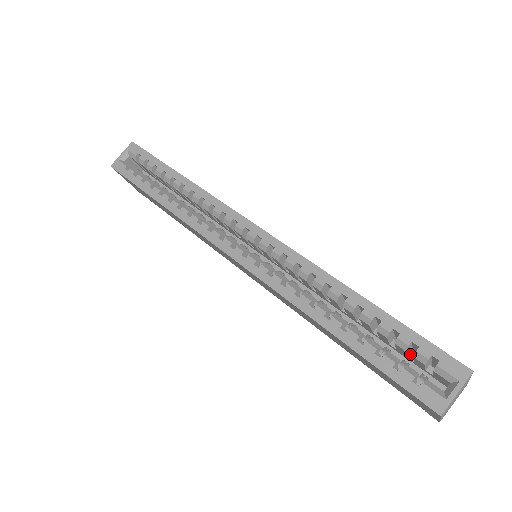
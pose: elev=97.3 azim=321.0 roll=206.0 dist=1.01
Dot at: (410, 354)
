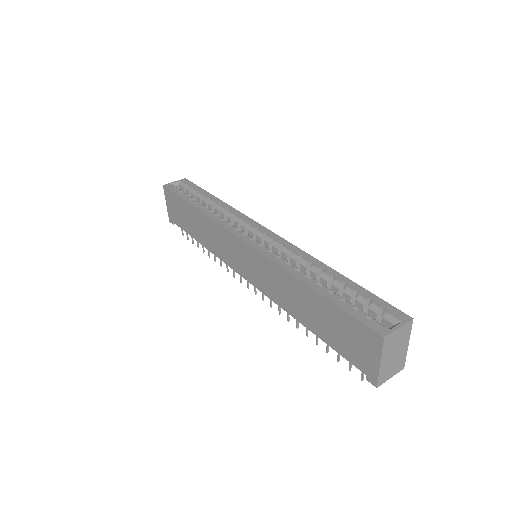
Dot at: occluded
